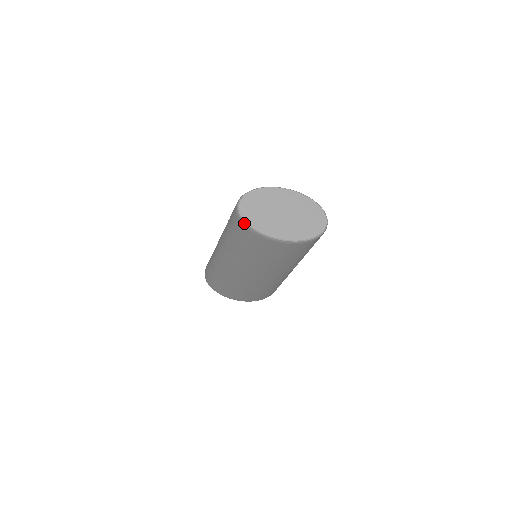
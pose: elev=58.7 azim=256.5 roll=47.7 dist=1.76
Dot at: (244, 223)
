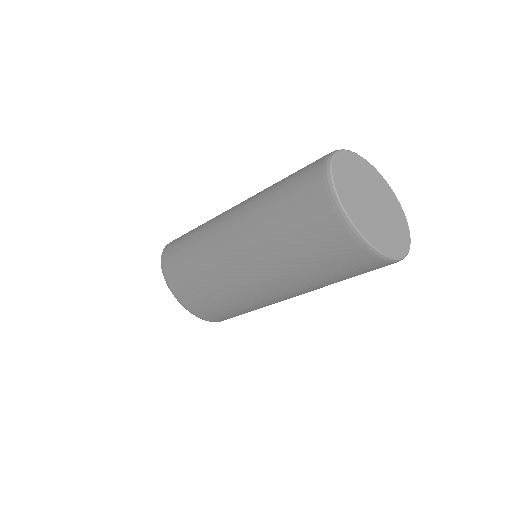
Dot at: (328, 176)
